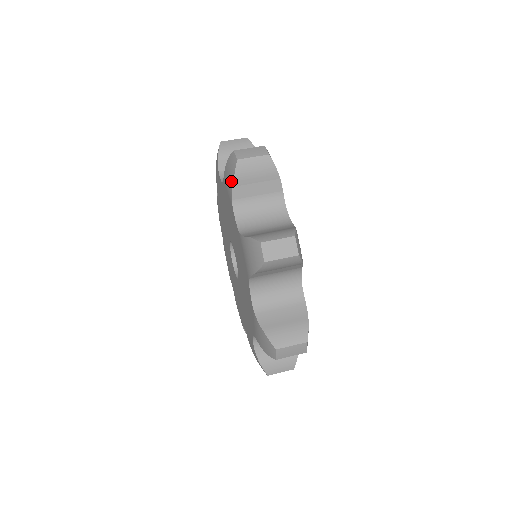
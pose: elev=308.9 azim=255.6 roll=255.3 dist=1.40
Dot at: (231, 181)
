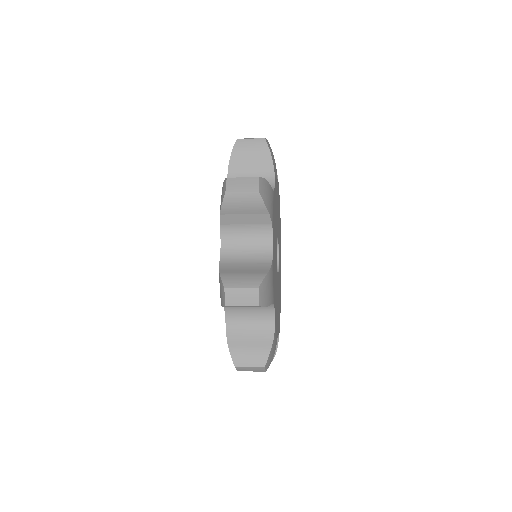
Dot at: (230, 158)
